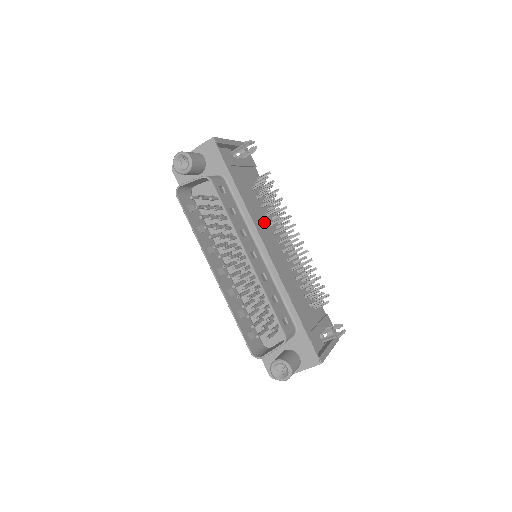
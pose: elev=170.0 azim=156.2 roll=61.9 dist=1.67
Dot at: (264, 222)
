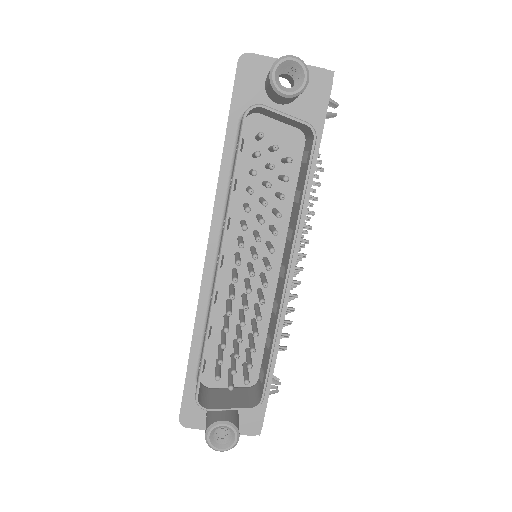
Dot at: occluded
